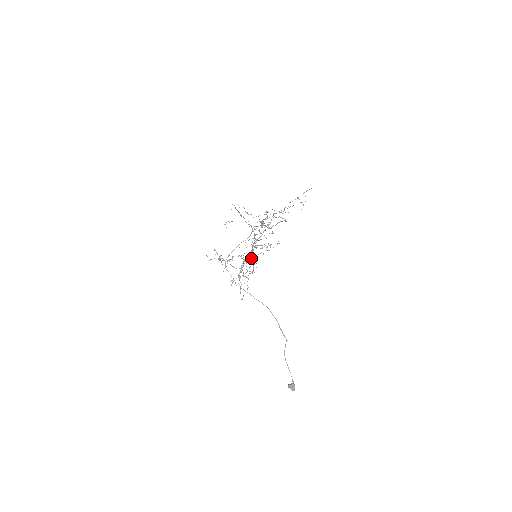
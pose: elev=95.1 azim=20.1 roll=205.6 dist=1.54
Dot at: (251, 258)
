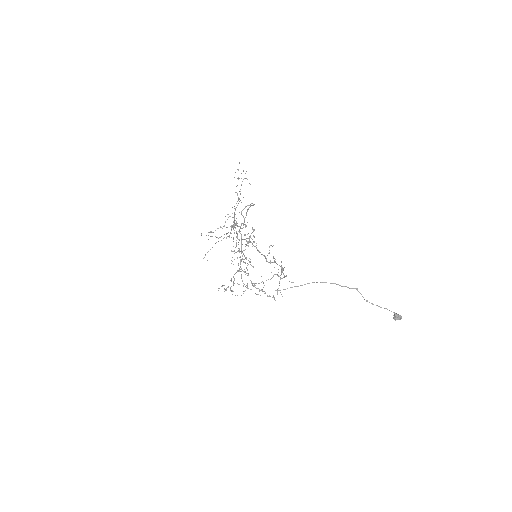
Dot at: (249, 262)
